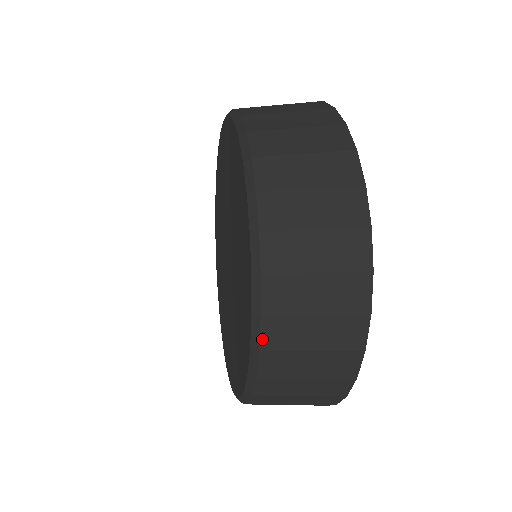
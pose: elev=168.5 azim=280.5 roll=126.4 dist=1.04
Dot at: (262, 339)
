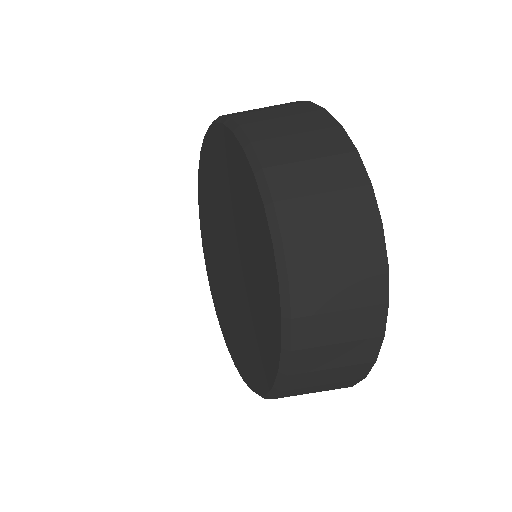
Dot at: (293, 306)
